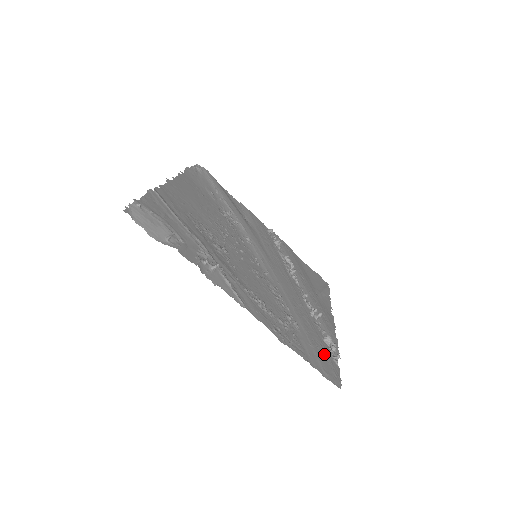
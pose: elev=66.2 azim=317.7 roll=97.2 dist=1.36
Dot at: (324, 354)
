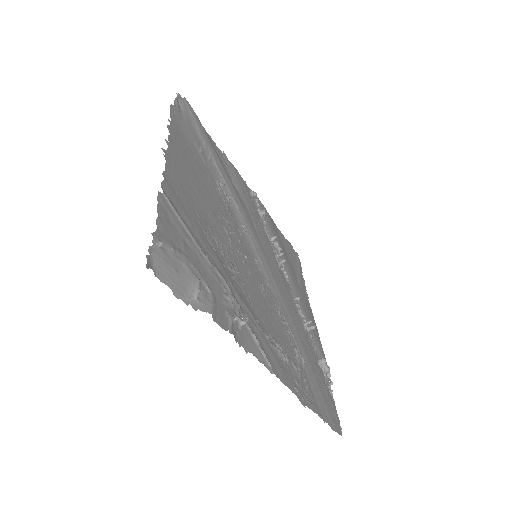
Dot at: (324, 389)
